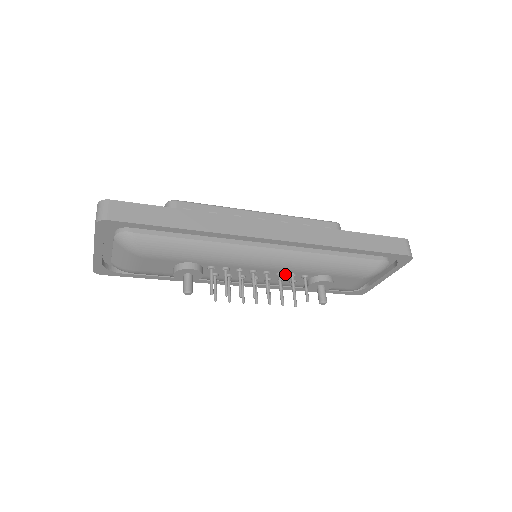
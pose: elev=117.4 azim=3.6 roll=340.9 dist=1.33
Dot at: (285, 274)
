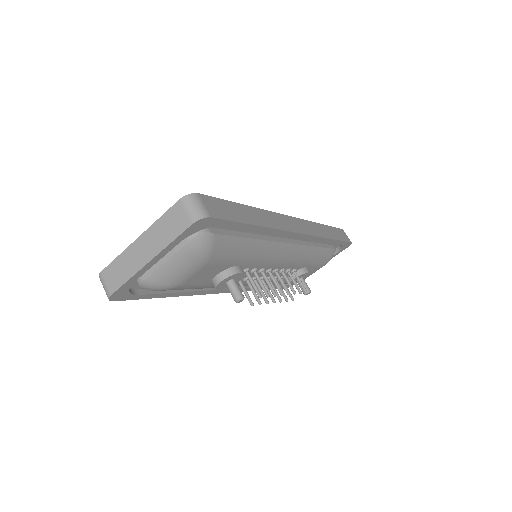
Dot at: occluded
